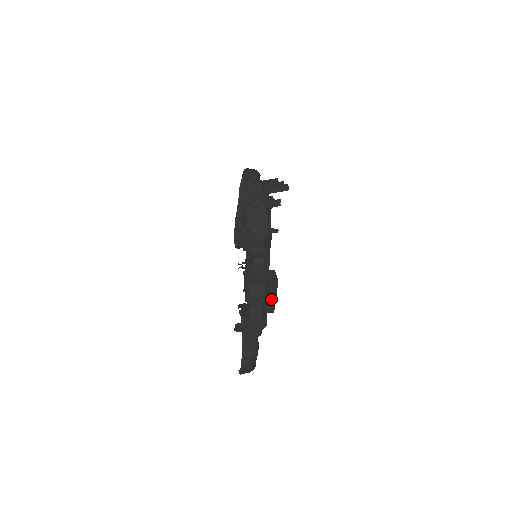
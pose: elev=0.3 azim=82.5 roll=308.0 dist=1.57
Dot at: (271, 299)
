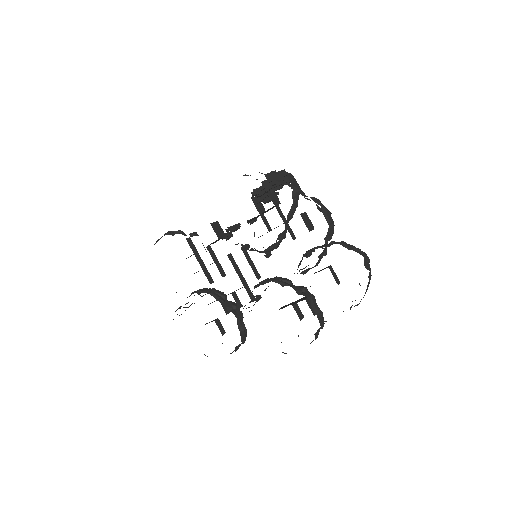
Dot at: occluded
